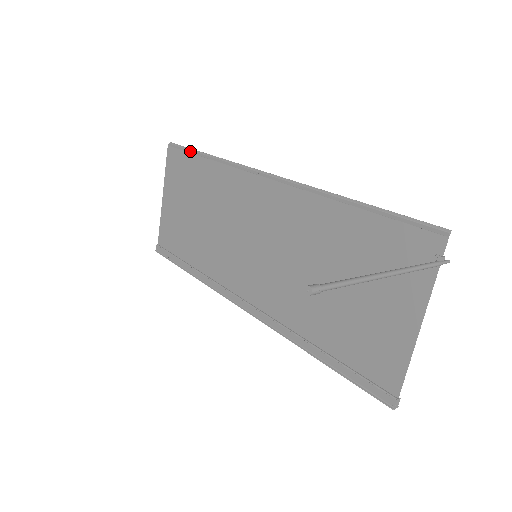
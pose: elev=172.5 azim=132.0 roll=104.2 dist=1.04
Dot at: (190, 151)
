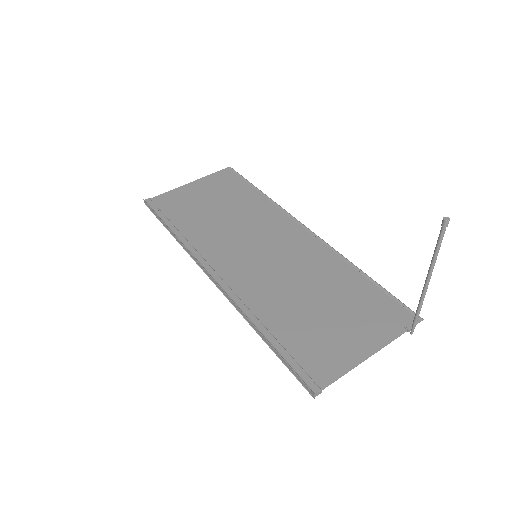
Dot at: (248, 181)
